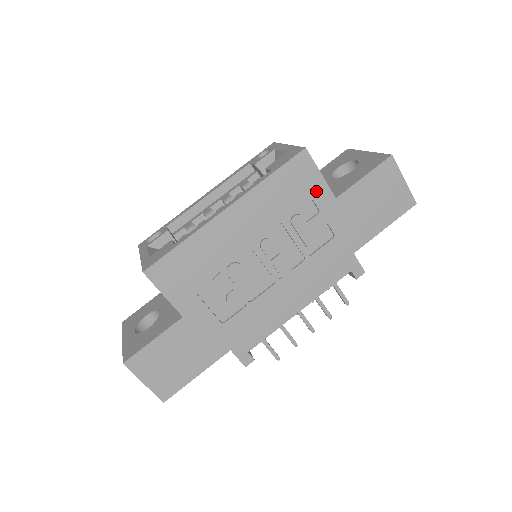
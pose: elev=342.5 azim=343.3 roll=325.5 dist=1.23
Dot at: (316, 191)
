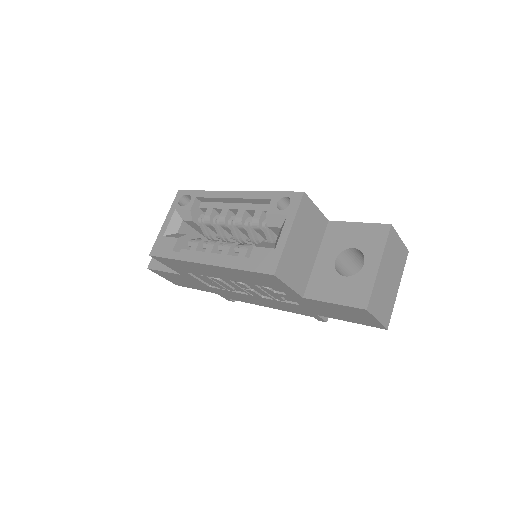
Dot at: (284, 289)
